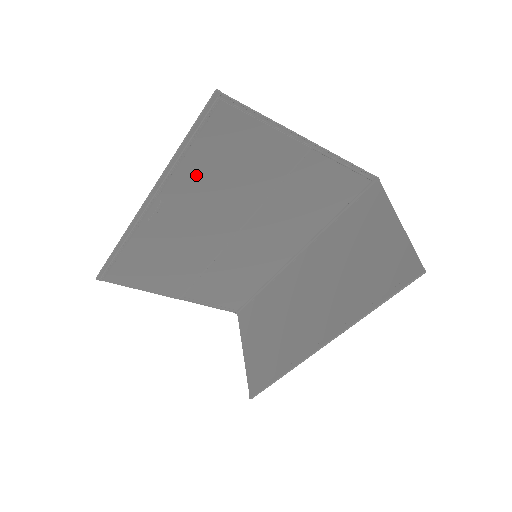
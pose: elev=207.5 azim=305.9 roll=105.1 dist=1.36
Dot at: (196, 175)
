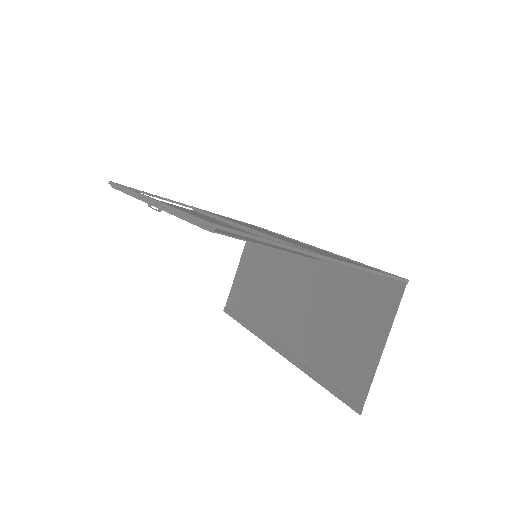
Dot at: occluded
